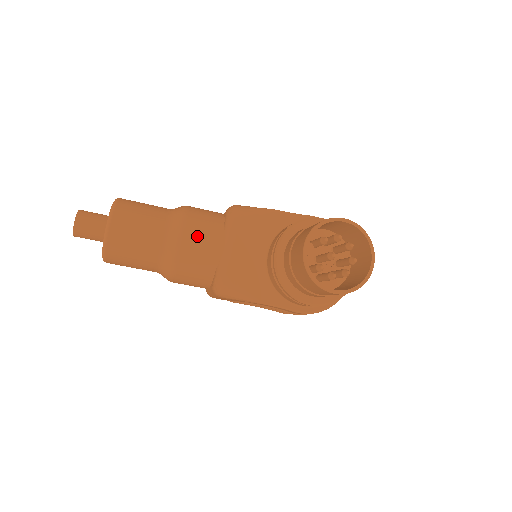
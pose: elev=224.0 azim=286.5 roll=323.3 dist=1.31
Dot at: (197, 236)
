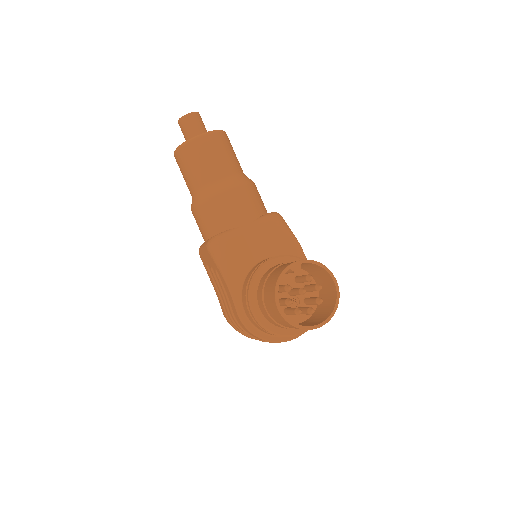
Dot at: (241, 199)
